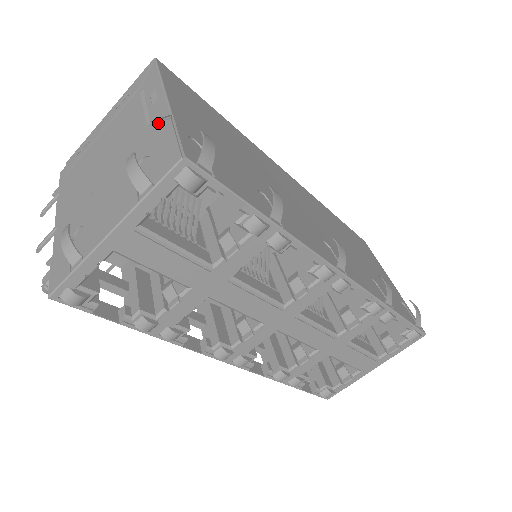
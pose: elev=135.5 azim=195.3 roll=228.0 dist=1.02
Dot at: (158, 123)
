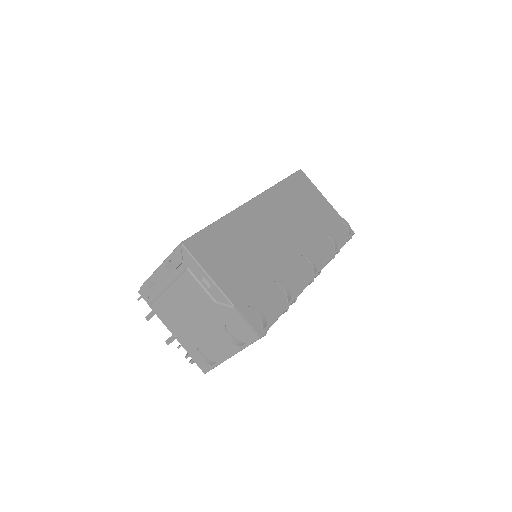
Dot at: (225, 307)
